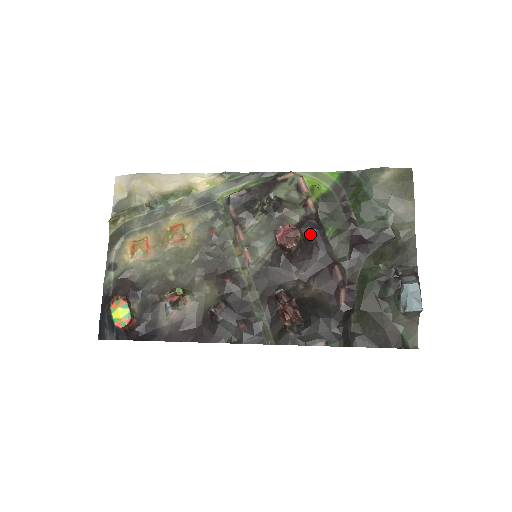
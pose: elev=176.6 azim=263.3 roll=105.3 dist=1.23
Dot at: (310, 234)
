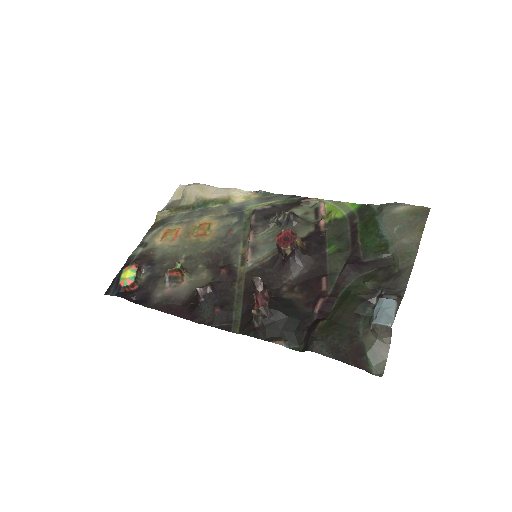
Dot at: (311, 247)
